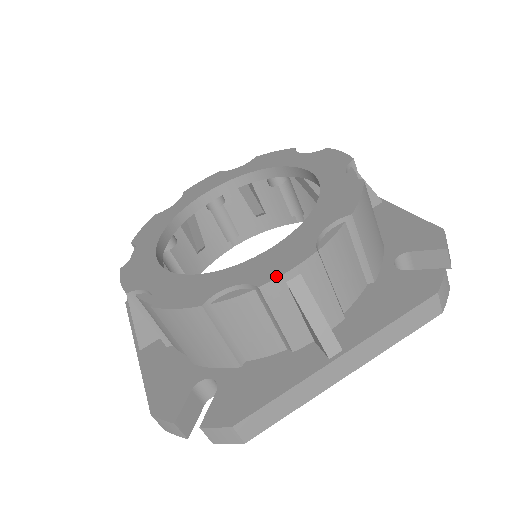
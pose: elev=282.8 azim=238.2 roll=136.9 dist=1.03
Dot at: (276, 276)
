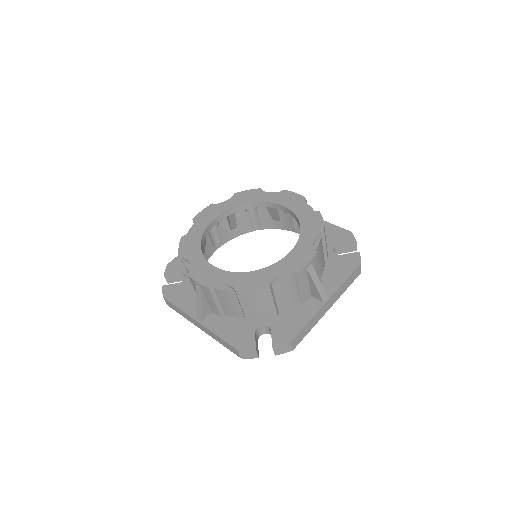
Dot at: (303, 266)
